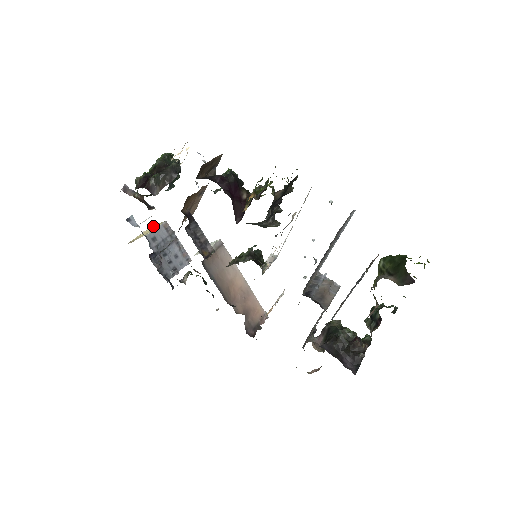
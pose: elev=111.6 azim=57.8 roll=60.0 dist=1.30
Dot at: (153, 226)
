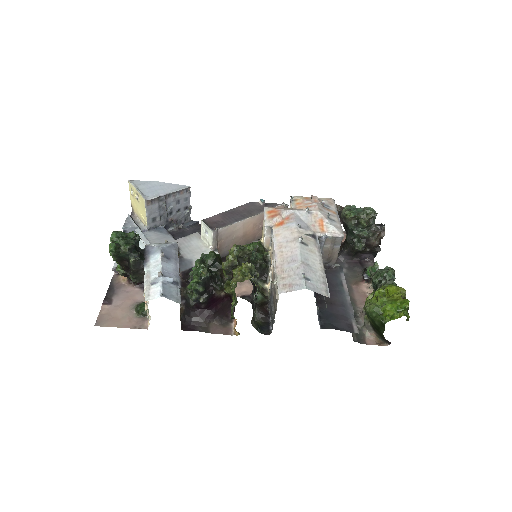
Dot at: (133, 189)
